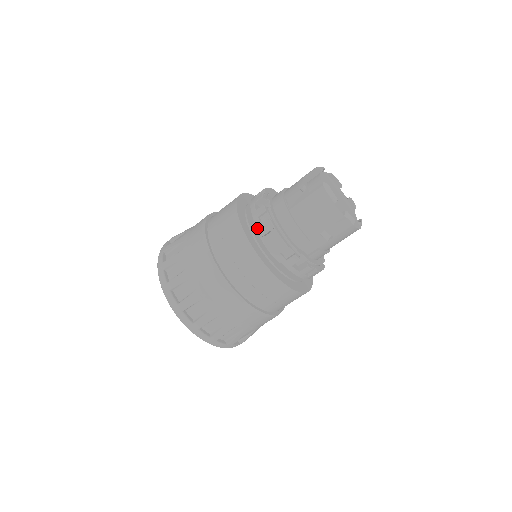
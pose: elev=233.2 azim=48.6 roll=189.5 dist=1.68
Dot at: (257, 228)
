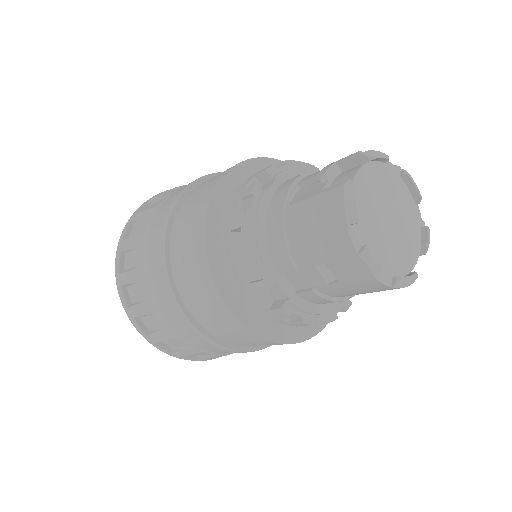
Dot at: (230, 215)
